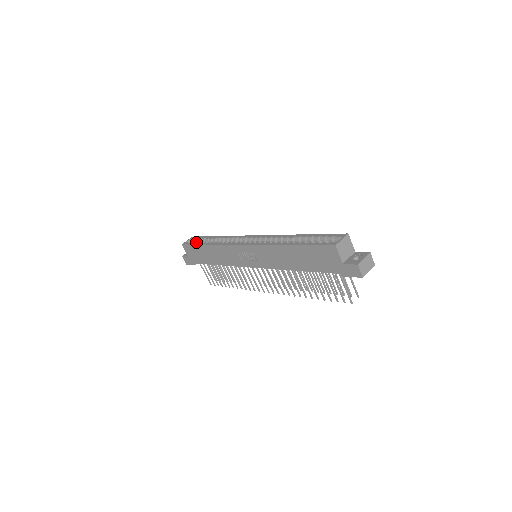
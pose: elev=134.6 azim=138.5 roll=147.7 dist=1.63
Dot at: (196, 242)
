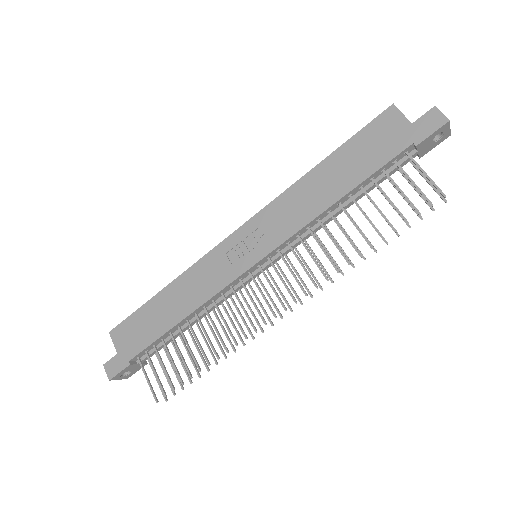
Dot at: occluded
